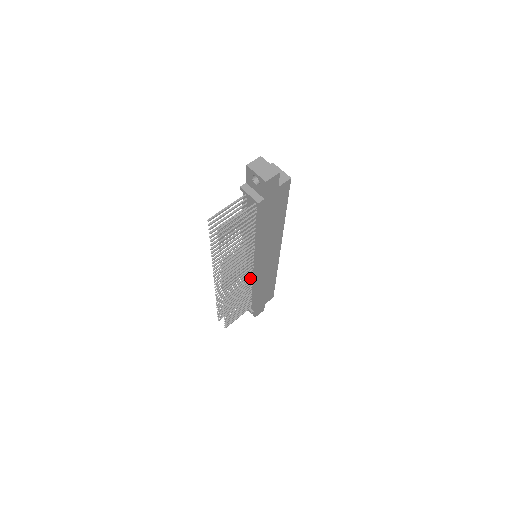
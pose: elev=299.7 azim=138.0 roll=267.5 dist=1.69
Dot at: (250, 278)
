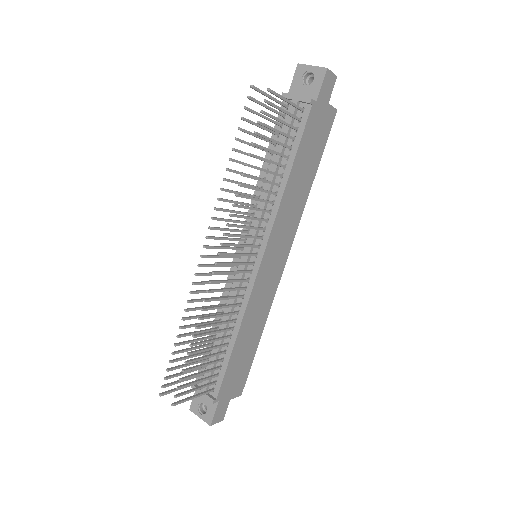
Dot at: (240, 294)
